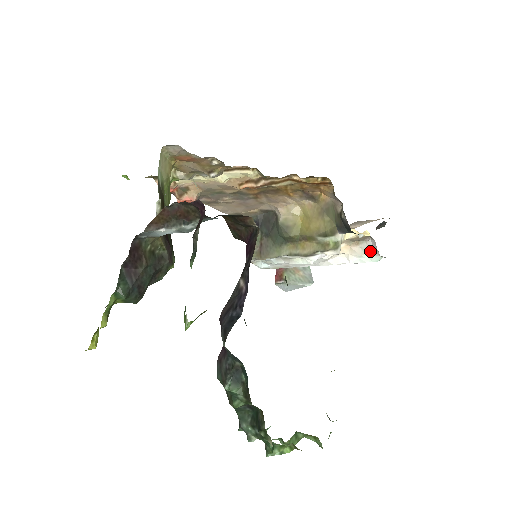
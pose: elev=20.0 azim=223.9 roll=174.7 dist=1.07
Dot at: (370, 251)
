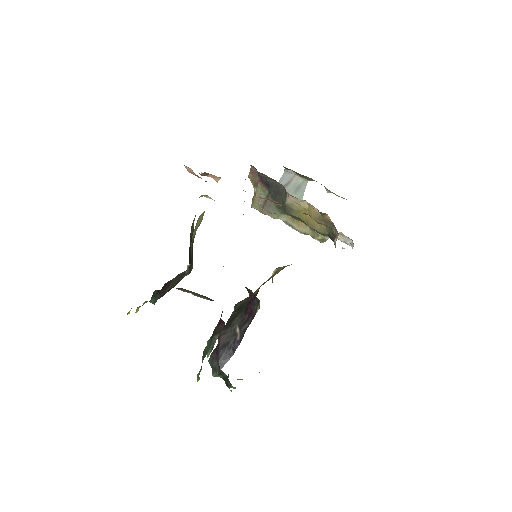
Dot at: (348, 243)
